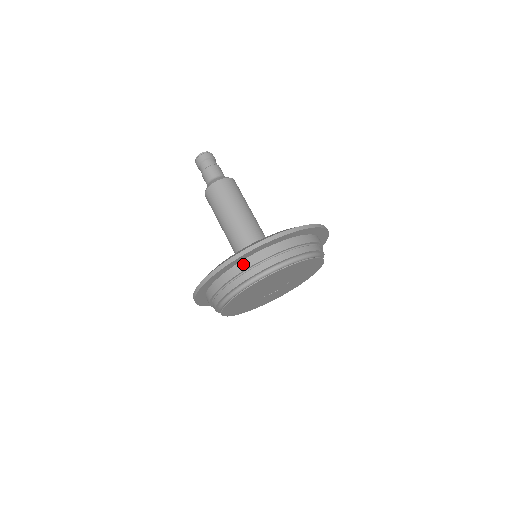
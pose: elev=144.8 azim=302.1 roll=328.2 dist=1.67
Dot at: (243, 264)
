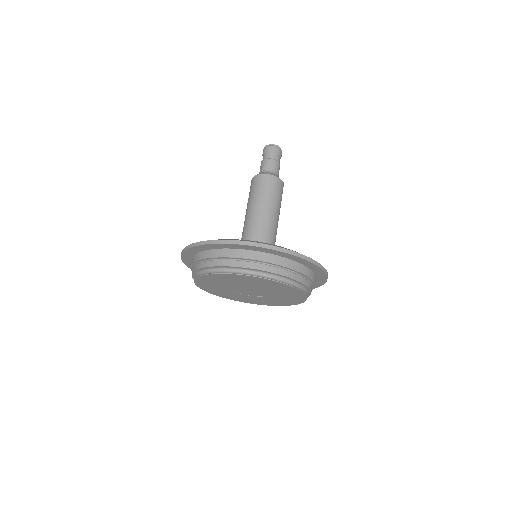
Dot at: (208, 253)
